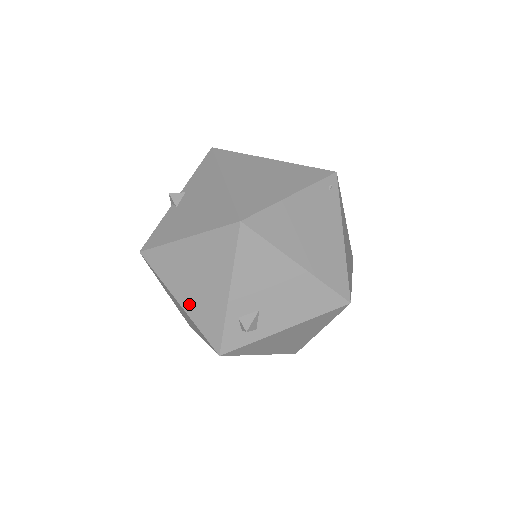
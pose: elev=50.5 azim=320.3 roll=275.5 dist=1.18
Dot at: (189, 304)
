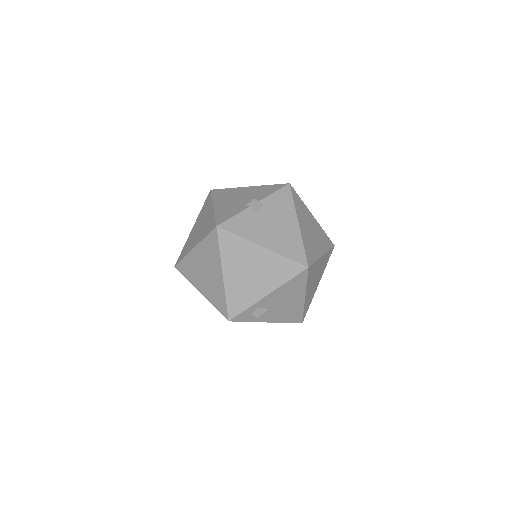
Dot at: (231, 282)
